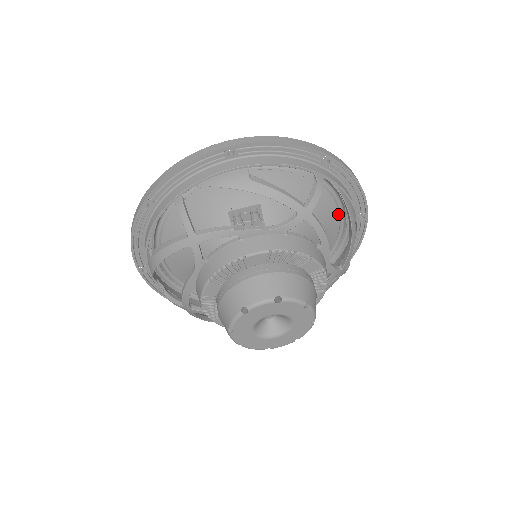
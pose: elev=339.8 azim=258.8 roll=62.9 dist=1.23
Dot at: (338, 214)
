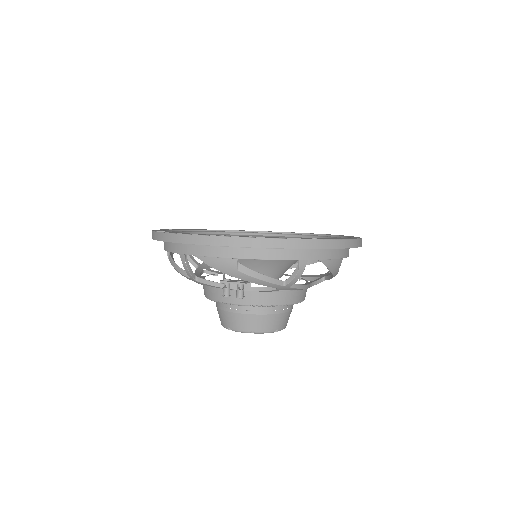
Dot at: occluded
